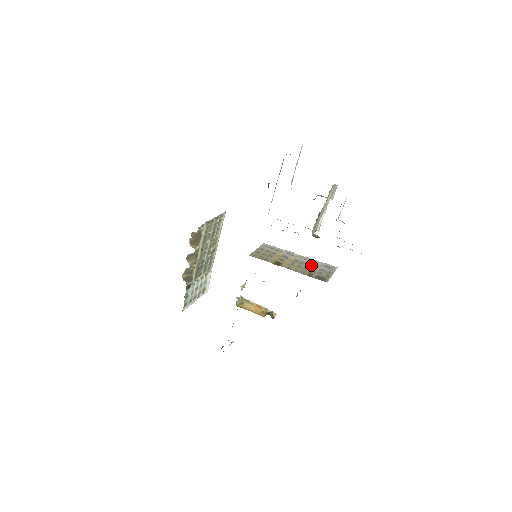
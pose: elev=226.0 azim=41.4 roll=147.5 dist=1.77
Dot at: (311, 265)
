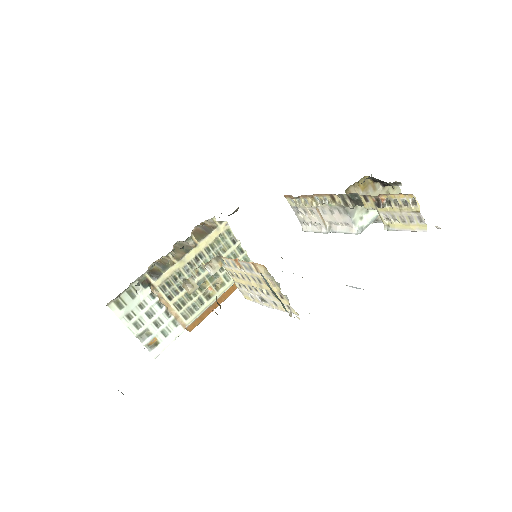
Dot at: occluded
